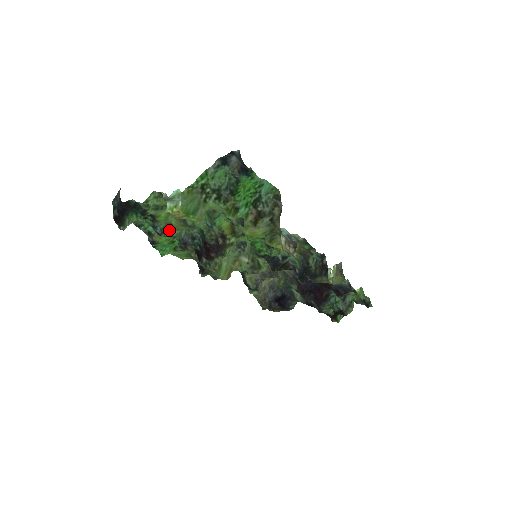
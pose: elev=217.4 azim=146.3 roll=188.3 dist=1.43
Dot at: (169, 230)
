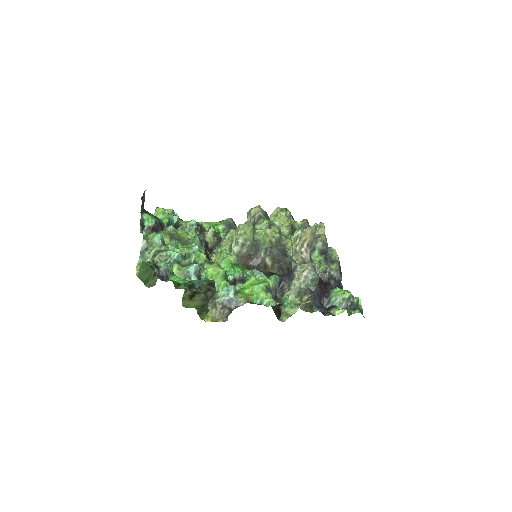
Dot at: (179, 231)
